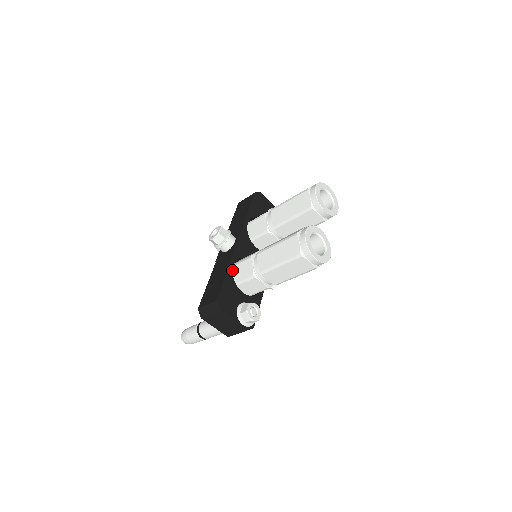
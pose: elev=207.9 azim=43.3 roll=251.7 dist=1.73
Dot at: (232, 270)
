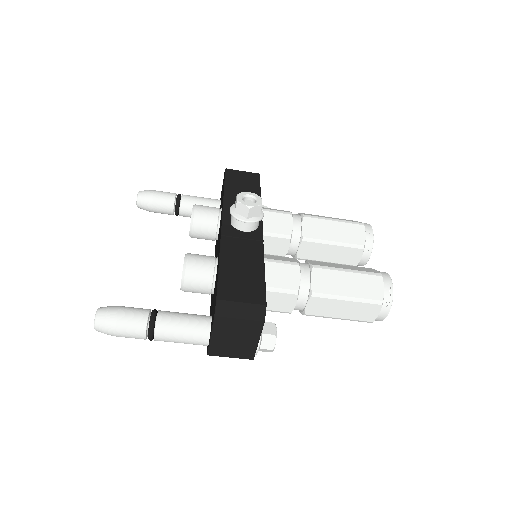
Dot at: occluded
